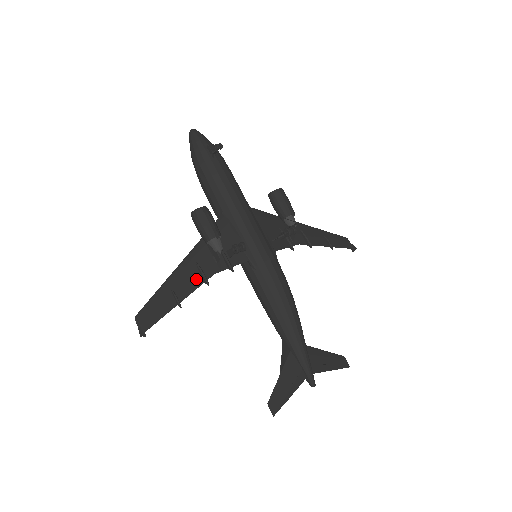
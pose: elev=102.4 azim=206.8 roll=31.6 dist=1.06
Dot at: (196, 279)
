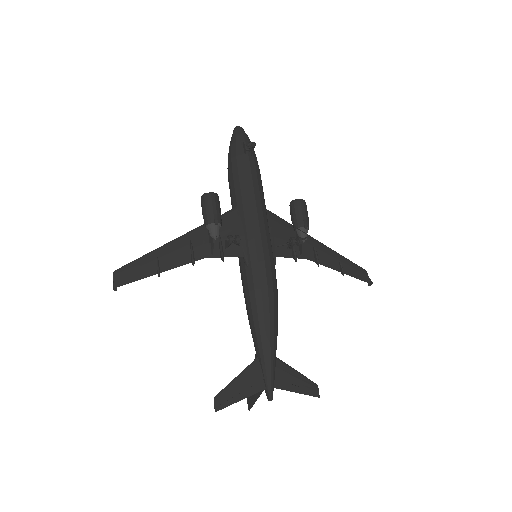
Dot at: (185, 257)
